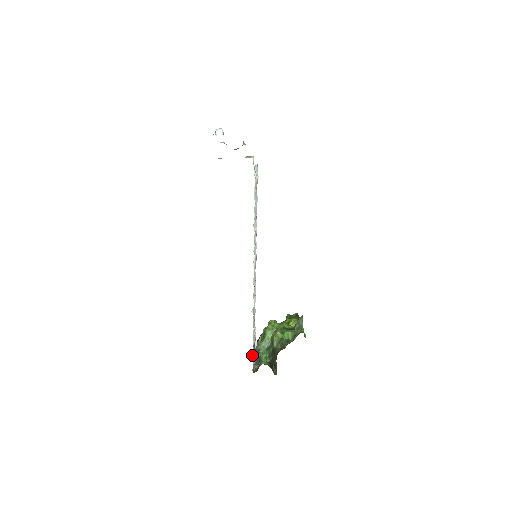
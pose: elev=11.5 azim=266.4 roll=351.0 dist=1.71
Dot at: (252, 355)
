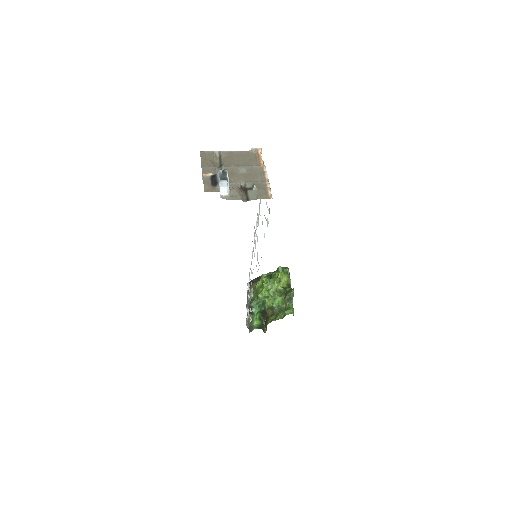
Dot at: occluded
